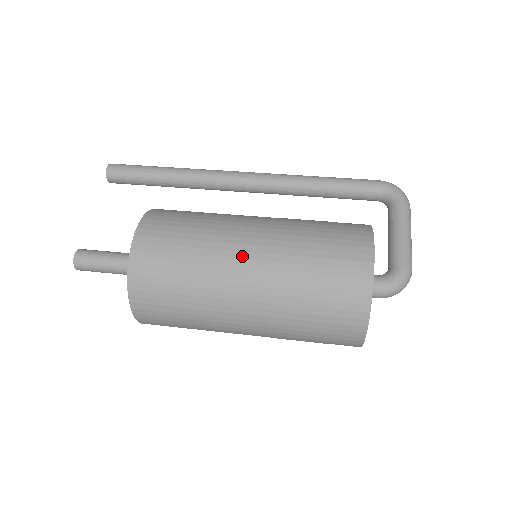
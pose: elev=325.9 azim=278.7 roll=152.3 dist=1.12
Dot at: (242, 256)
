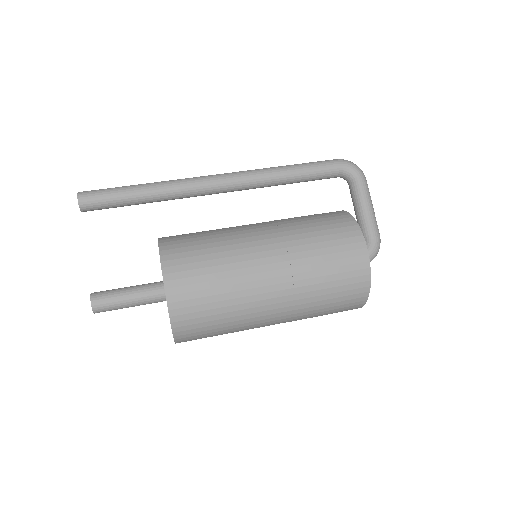
Dot at: (266, 276)
